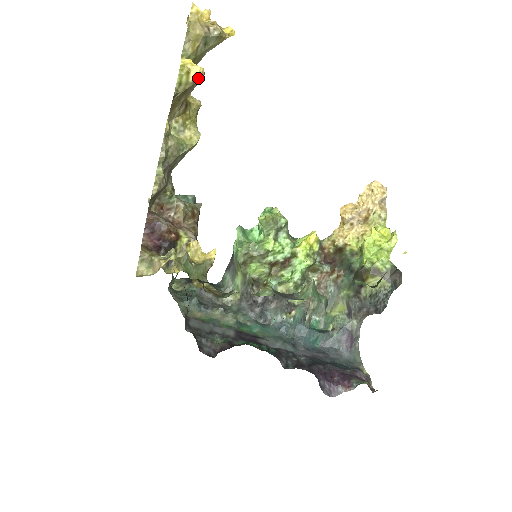
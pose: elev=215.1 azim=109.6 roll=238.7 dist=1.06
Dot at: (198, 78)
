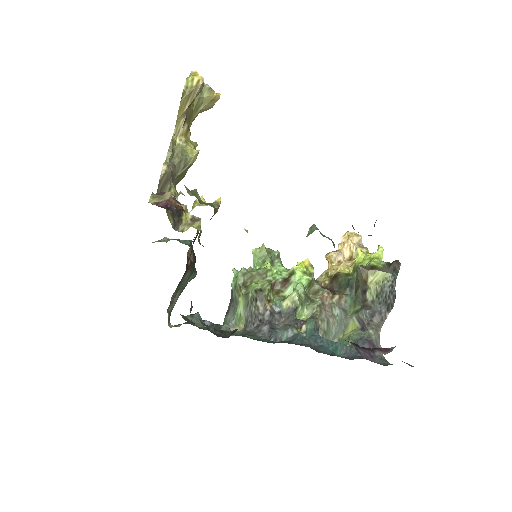
Dot at: (200, 82)
